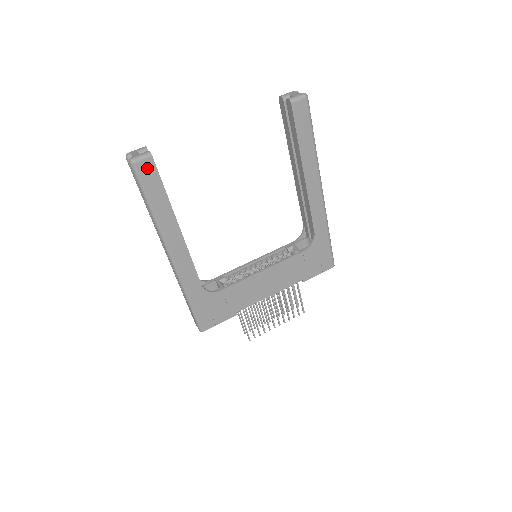
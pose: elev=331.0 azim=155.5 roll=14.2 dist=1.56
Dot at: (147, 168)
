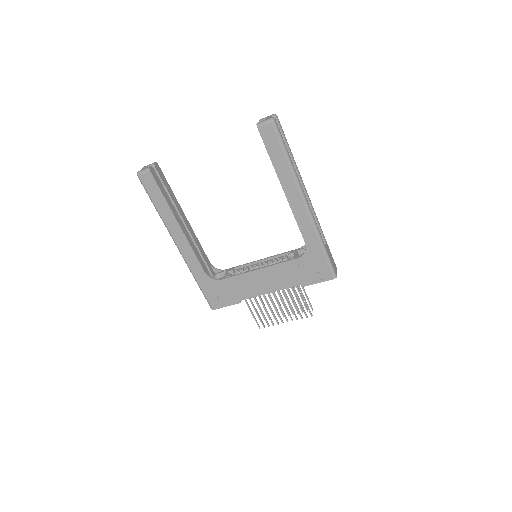
Dot at: (148, 179)
